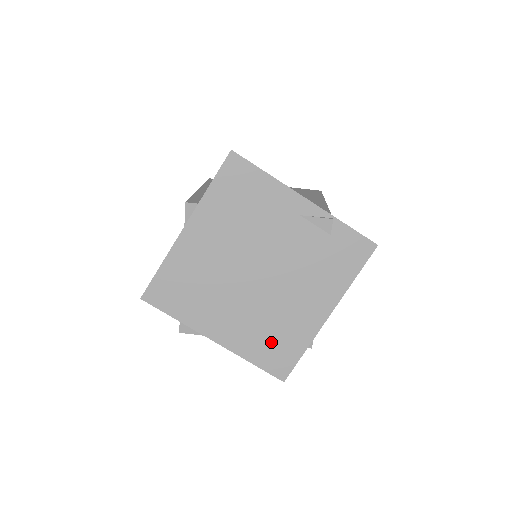
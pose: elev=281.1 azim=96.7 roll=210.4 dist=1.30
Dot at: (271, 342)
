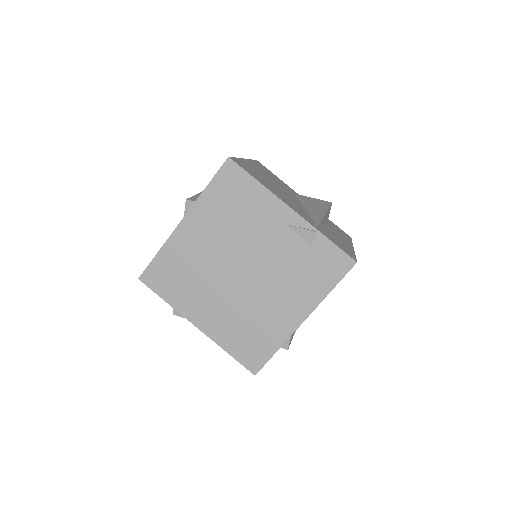
Dot at: (247, 337)
